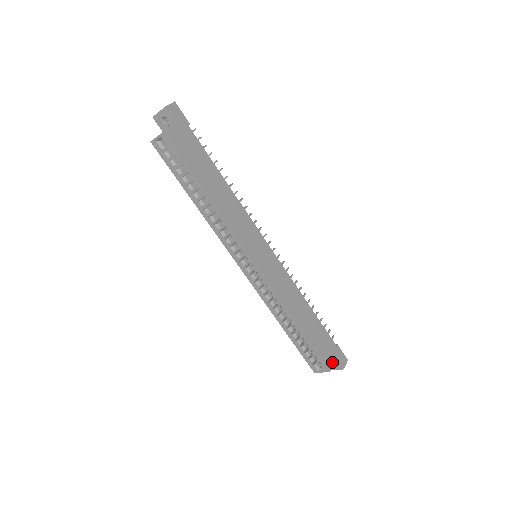
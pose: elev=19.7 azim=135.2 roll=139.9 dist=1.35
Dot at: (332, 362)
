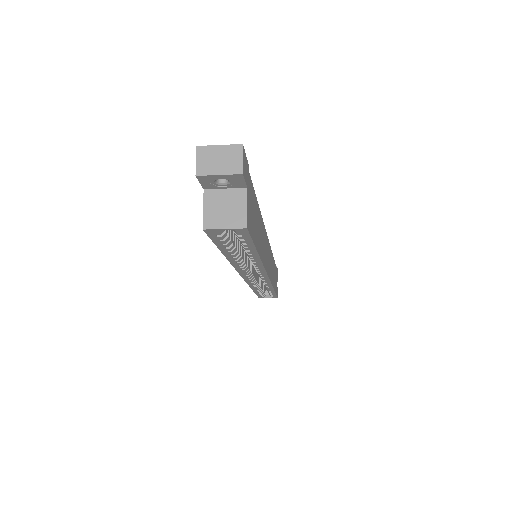
Dot at: (277, 287)
